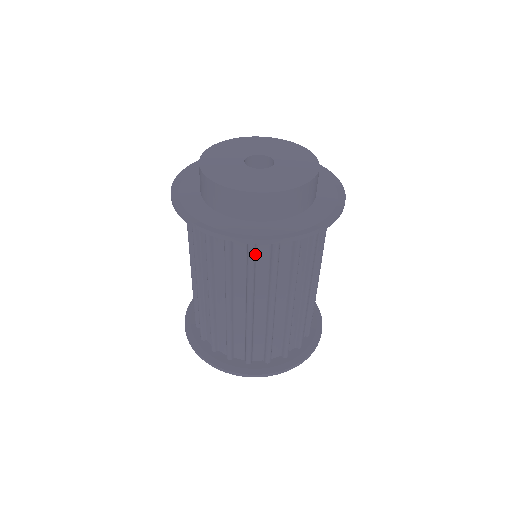
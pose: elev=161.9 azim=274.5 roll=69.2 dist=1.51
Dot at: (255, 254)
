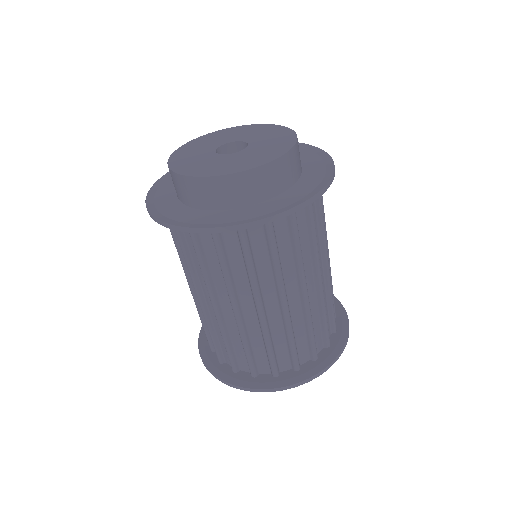
Dot at: (184, 239)
